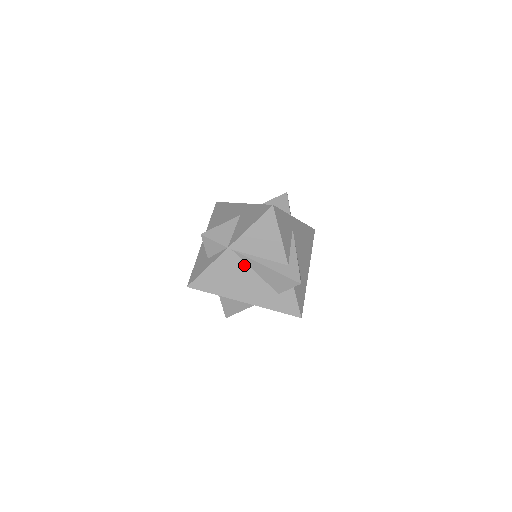
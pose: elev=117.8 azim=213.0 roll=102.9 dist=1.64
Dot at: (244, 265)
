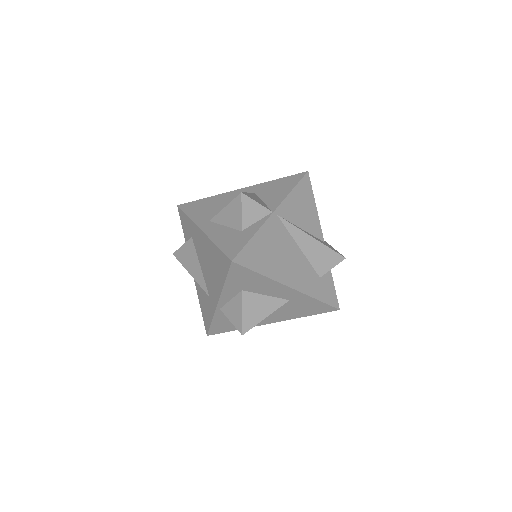
Dot at: (289, 237)
